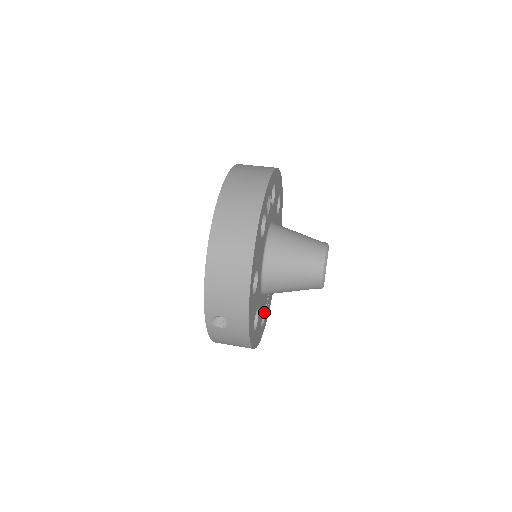
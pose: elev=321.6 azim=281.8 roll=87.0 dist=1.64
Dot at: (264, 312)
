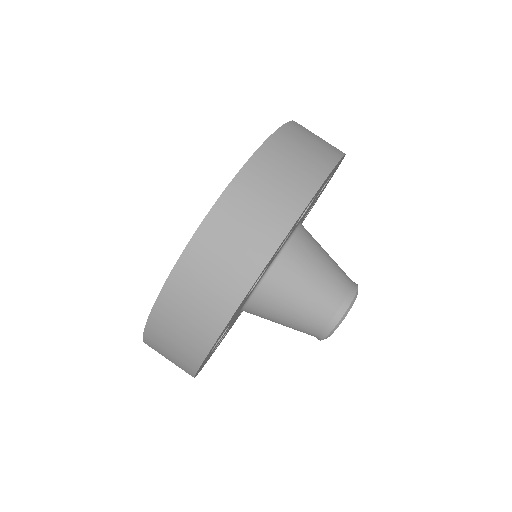
Dot at: occluded
